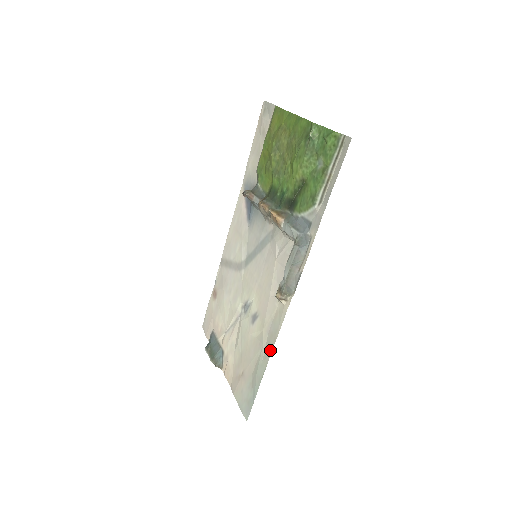
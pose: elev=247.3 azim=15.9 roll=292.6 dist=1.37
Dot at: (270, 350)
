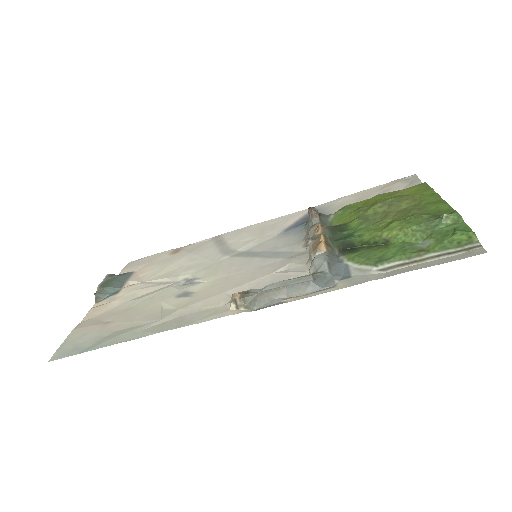
Dot at: (161, 329)
